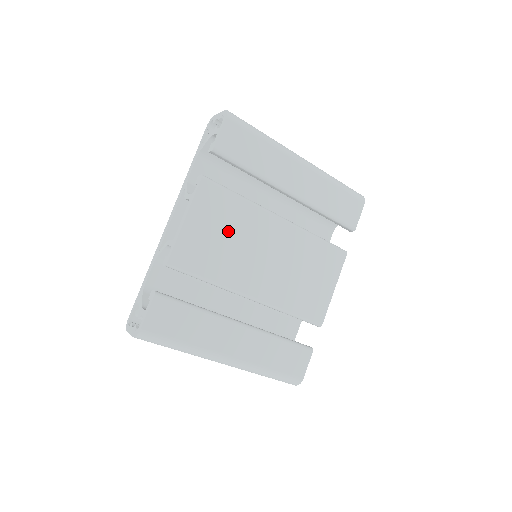
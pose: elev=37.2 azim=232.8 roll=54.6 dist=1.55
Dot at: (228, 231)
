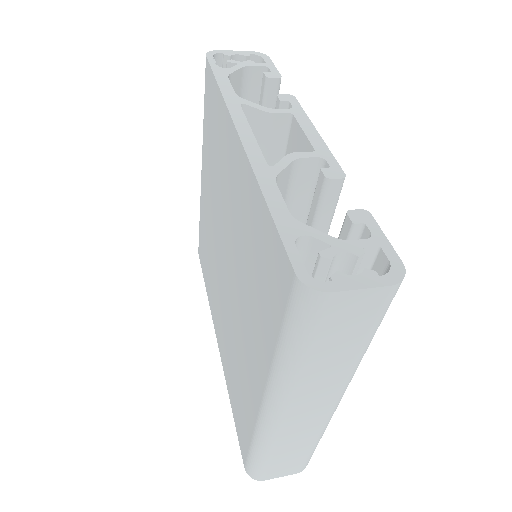
Dot at: occluded
